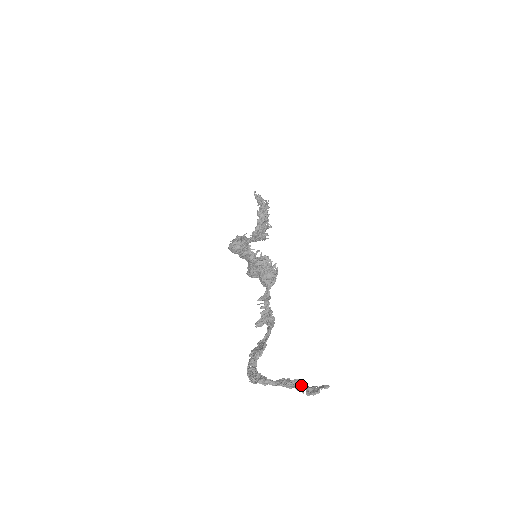
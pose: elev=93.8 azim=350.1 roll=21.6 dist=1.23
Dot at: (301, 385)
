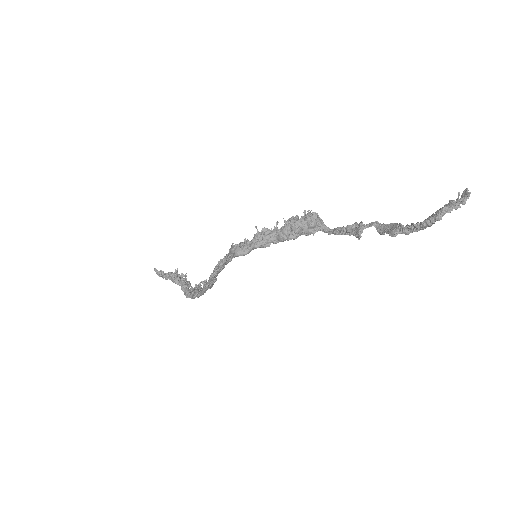
Dot at: (455, 203)
